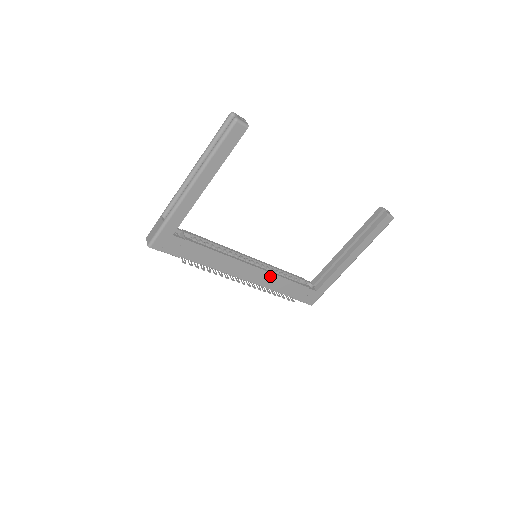
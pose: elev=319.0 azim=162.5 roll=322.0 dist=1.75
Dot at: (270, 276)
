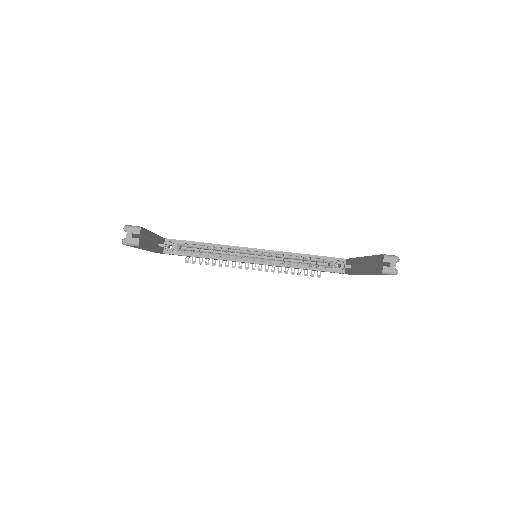
Dot at: (279, 266)
